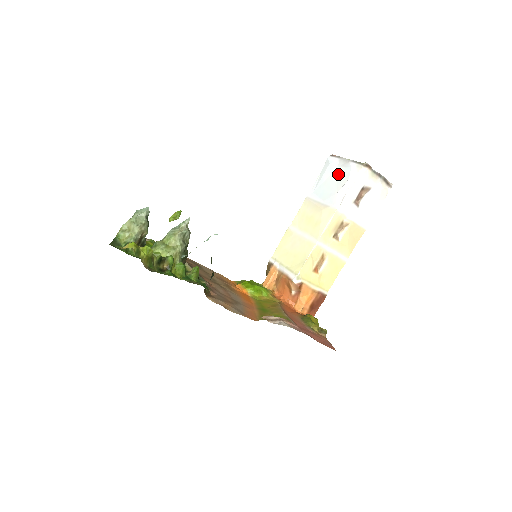
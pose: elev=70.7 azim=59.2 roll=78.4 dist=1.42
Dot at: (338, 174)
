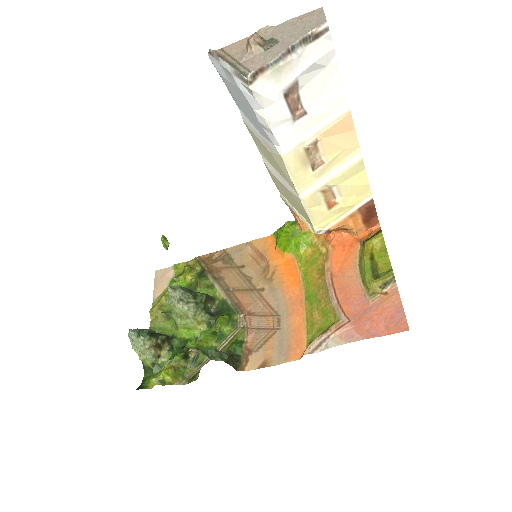
Dot at: (239, 96)
